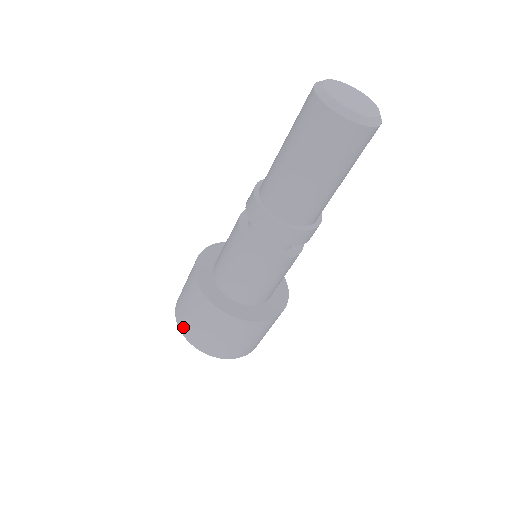
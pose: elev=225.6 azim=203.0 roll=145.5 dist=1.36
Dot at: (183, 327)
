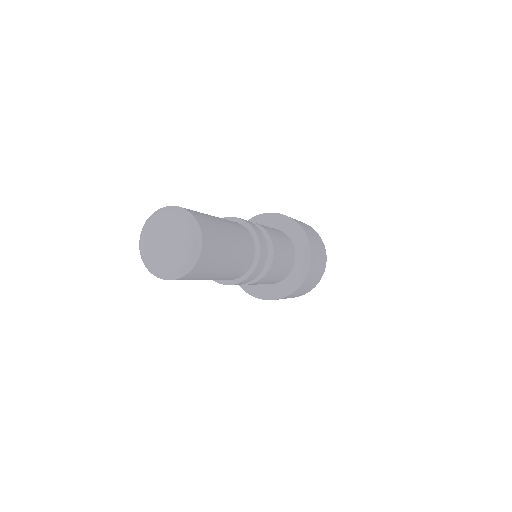
Dot at: occluded
